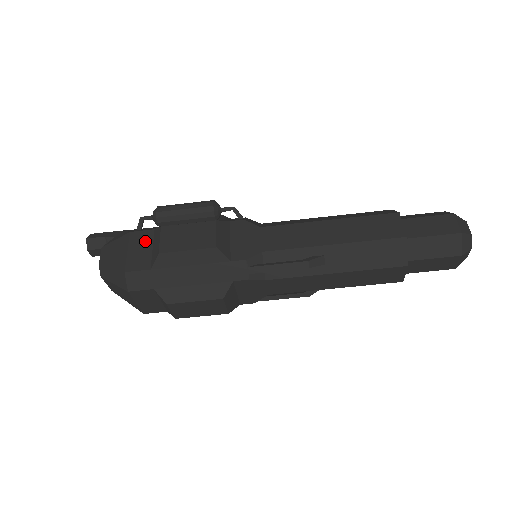
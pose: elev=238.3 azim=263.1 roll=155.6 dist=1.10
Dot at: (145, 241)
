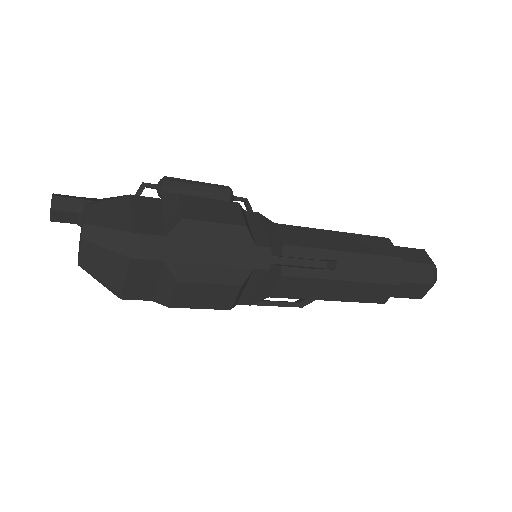
Dot at: (152, 207)
